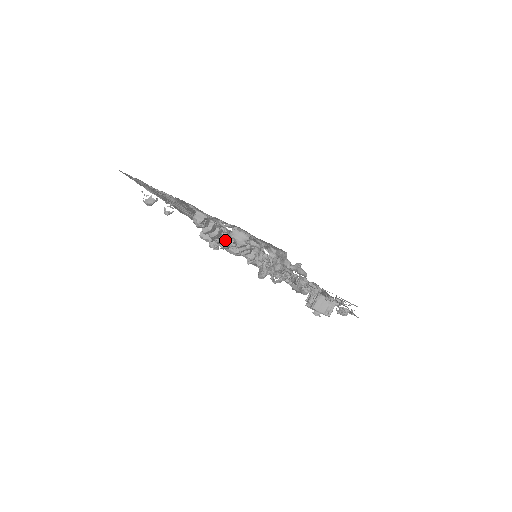
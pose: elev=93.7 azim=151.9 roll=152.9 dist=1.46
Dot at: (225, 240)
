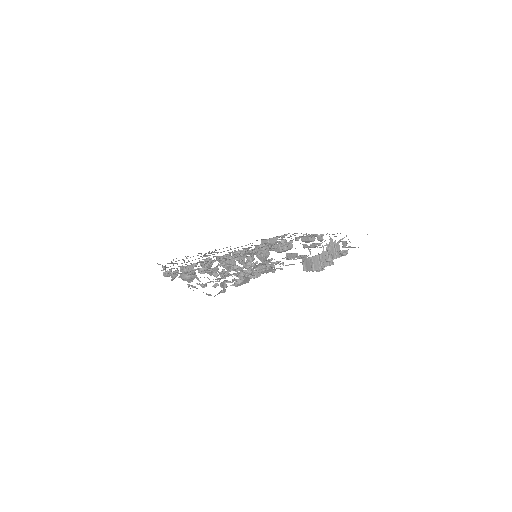
Dot at: occluded
